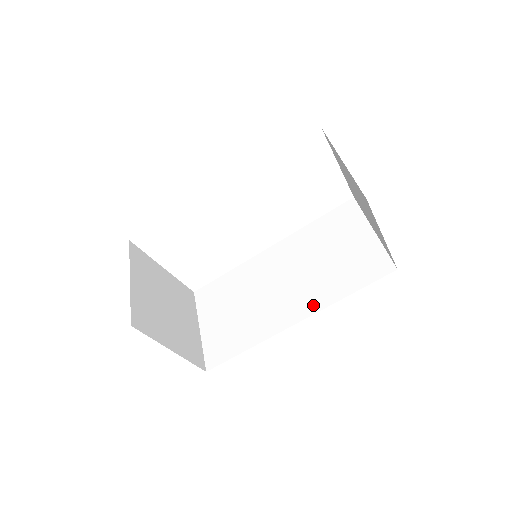
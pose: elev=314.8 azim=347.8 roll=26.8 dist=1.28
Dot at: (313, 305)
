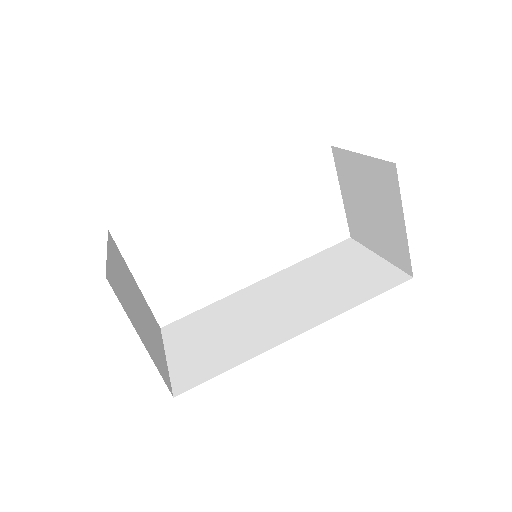
Dot at: (318, 317)
